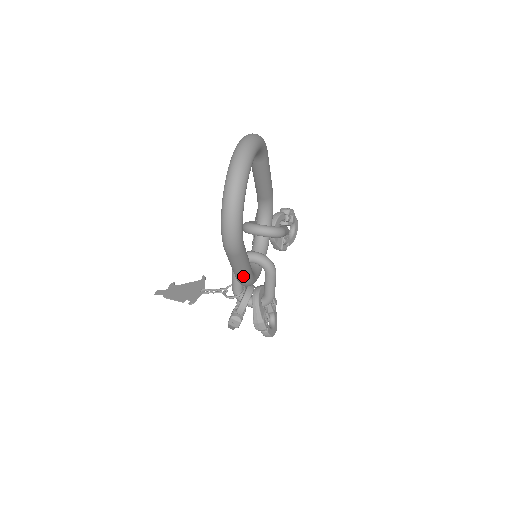
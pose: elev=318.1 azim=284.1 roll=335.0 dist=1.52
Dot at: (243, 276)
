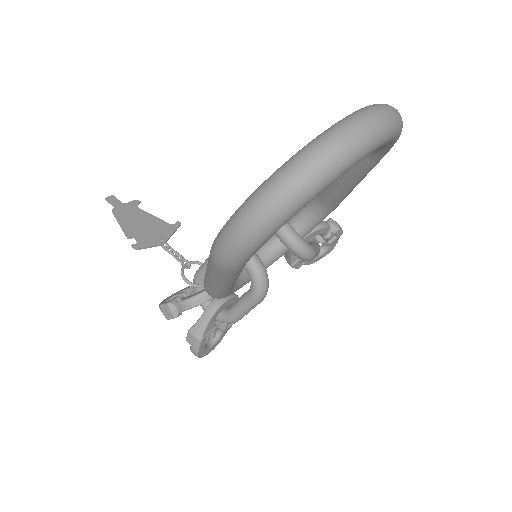
Dot at: (213, 289)
